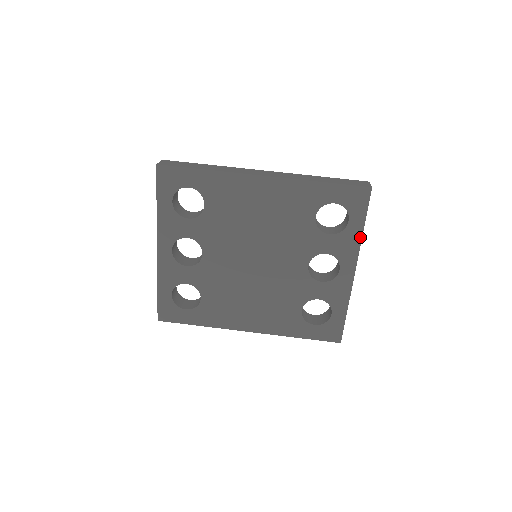
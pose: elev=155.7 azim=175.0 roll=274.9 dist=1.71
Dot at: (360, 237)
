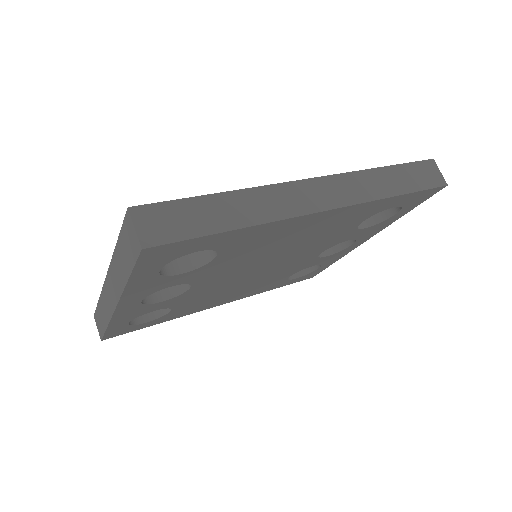
Dot at: (395, 220)
